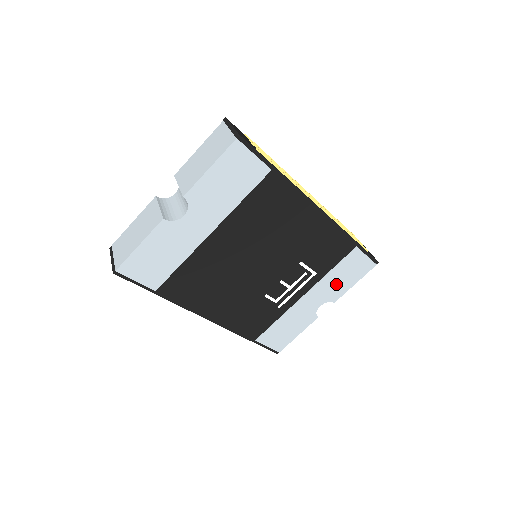
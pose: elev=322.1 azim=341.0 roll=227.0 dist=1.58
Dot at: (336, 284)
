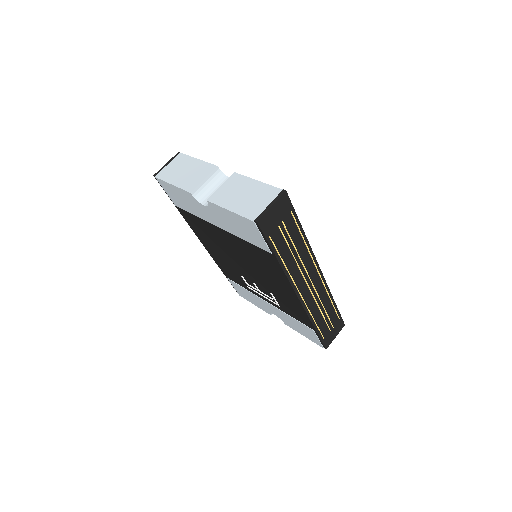
Dot at: (291, 322)
